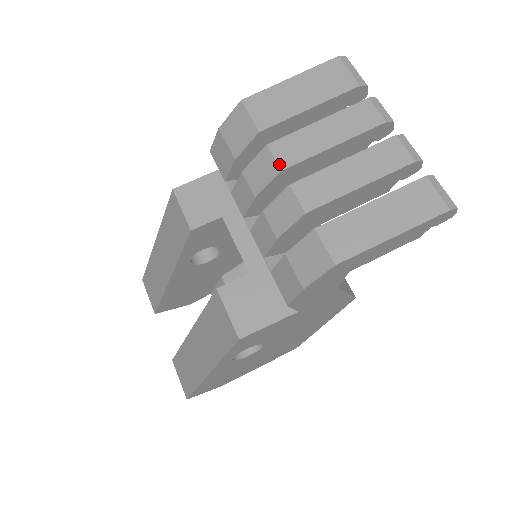
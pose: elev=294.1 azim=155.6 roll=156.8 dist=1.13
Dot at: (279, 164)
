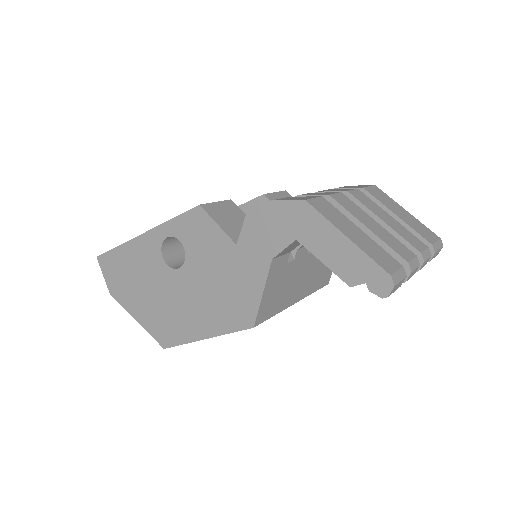
Dot at: (351, 191)
